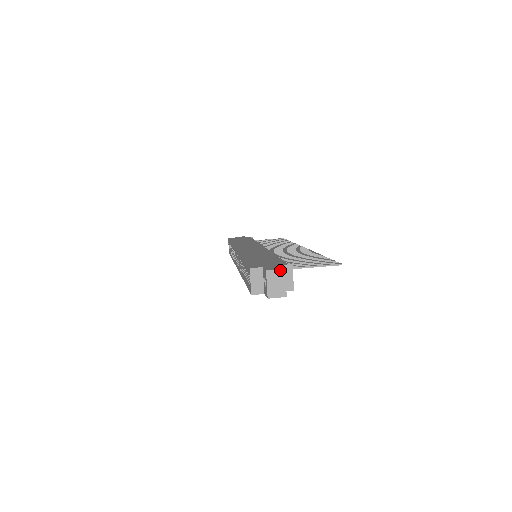
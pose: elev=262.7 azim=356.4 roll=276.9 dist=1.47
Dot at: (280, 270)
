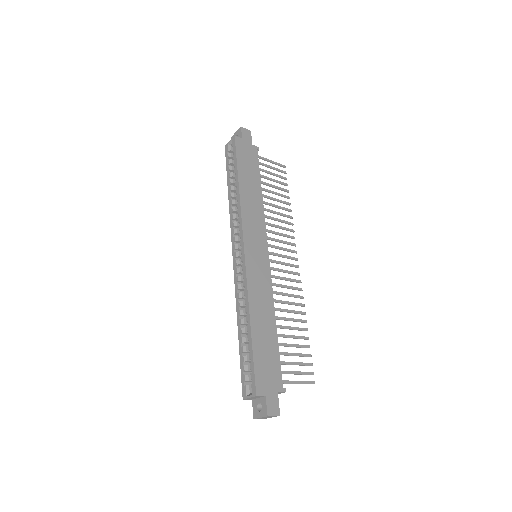
Dot at: occluded
